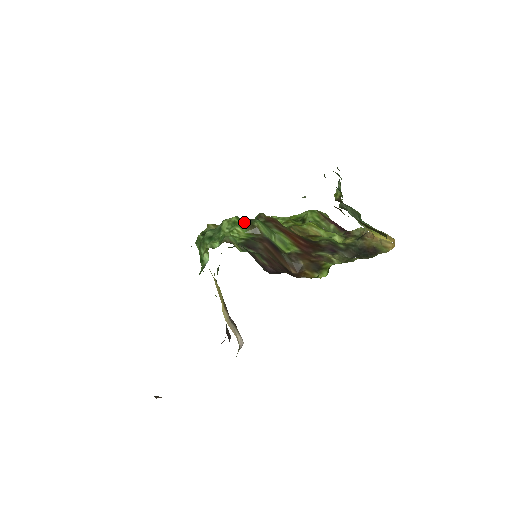
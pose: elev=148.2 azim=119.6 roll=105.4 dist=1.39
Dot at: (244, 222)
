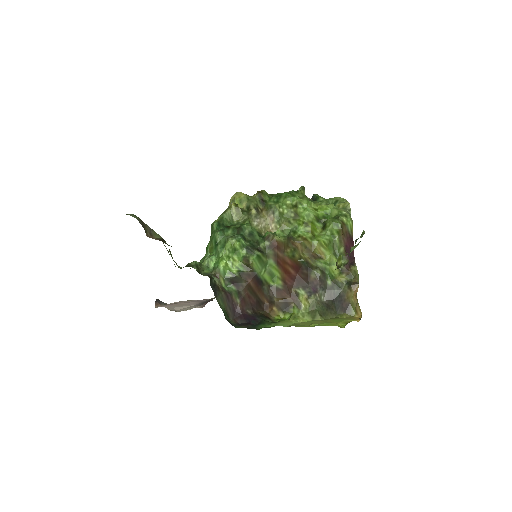
Dot at: (244, 251)
